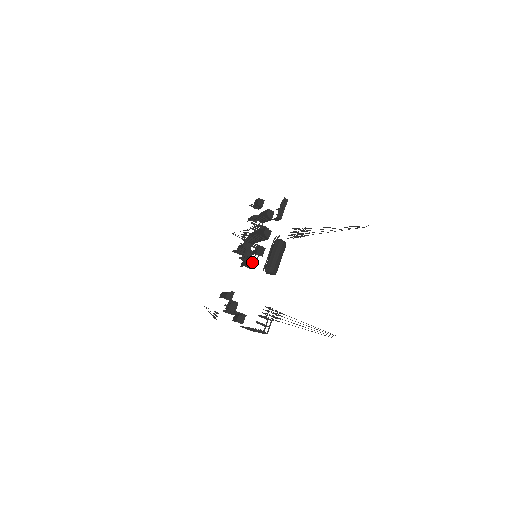
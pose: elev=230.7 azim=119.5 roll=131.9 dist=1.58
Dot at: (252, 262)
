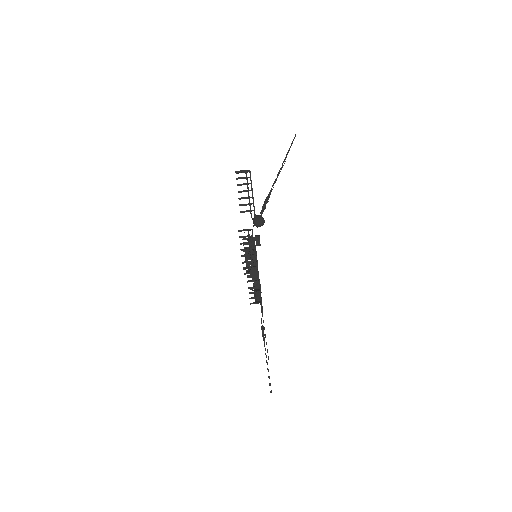
Dot at: occluded
